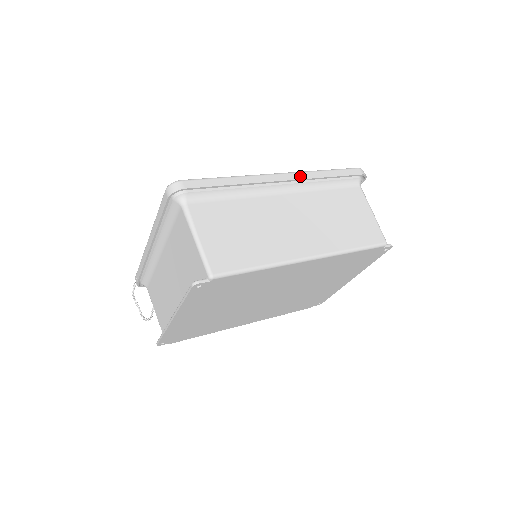
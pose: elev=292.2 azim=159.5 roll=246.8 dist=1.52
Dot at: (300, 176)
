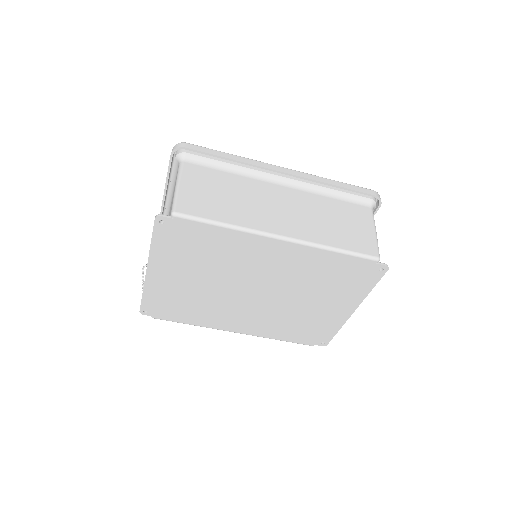
Dot at: (304, 175)
